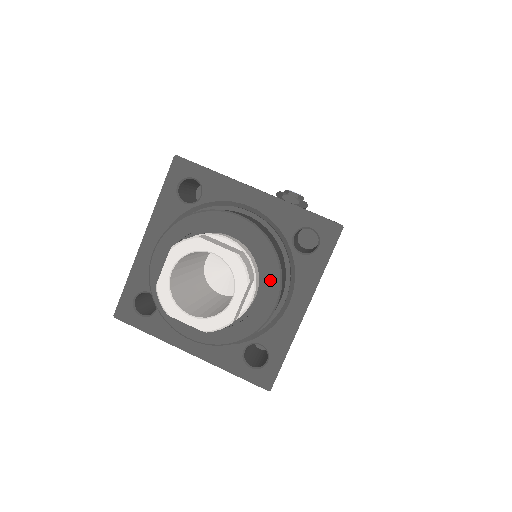
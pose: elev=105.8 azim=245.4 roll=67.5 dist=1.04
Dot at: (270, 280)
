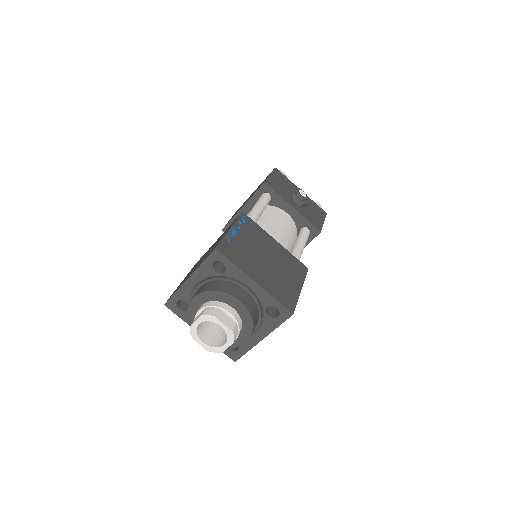
Dot at: (246, 332)
